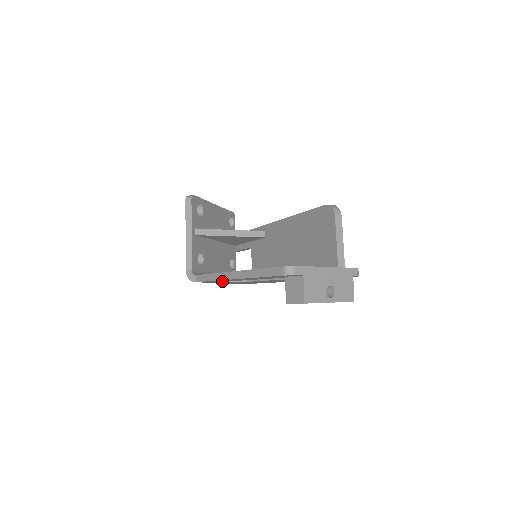
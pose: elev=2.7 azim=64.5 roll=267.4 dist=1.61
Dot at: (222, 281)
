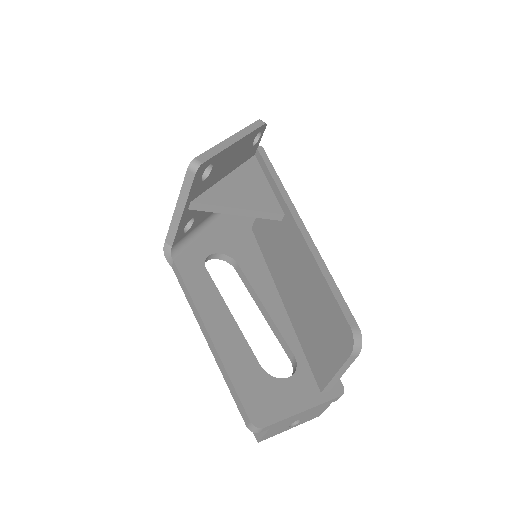
Dot at: occluded
